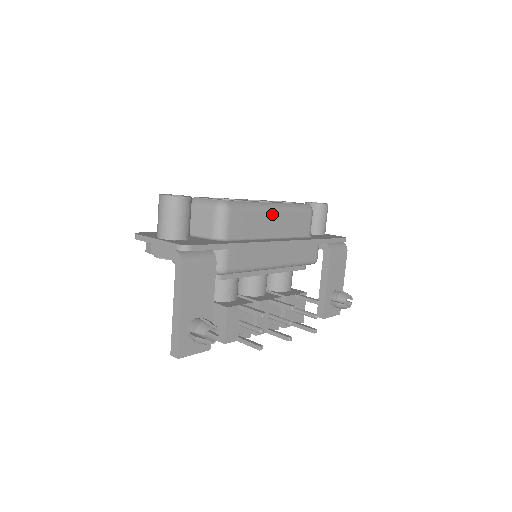
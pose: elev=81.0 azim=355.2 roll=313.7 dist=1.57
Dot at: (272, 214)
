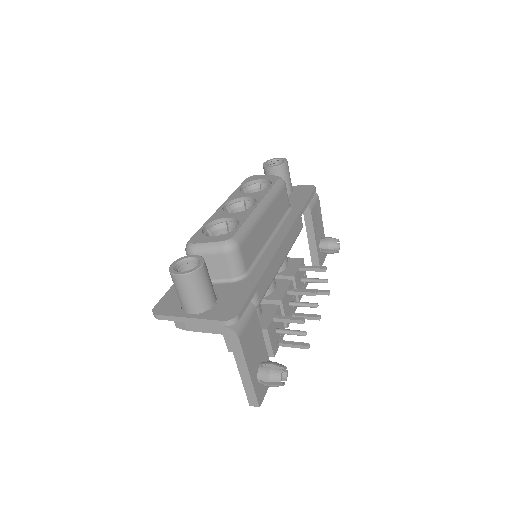
Dot at: (264, 216)
